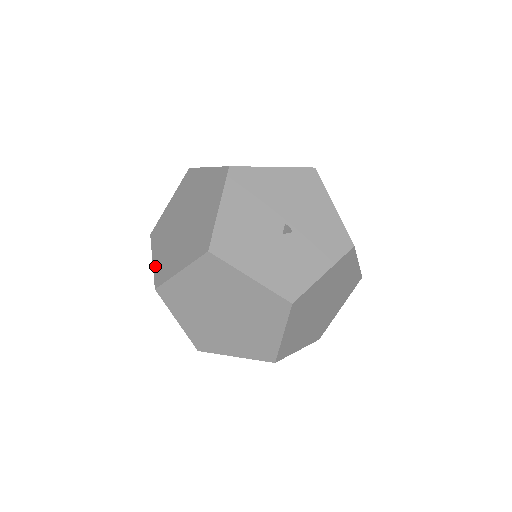
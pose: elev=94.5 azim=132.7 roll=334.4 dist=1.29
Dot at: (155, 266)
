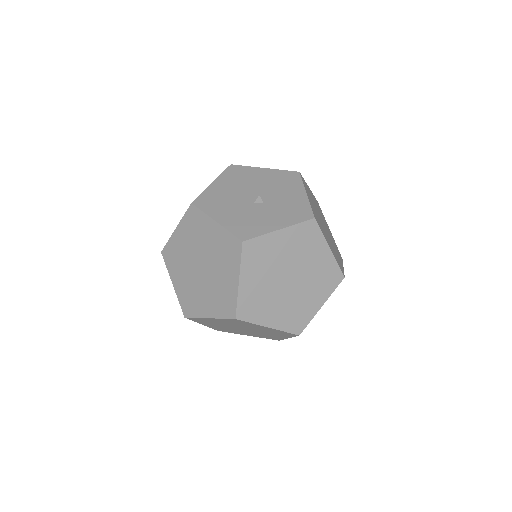
Dot at: occluded
